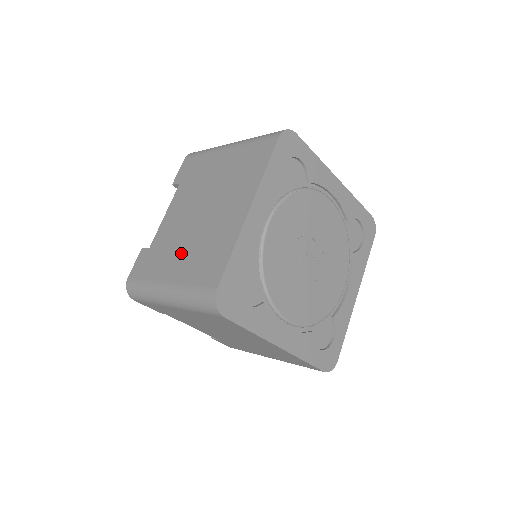
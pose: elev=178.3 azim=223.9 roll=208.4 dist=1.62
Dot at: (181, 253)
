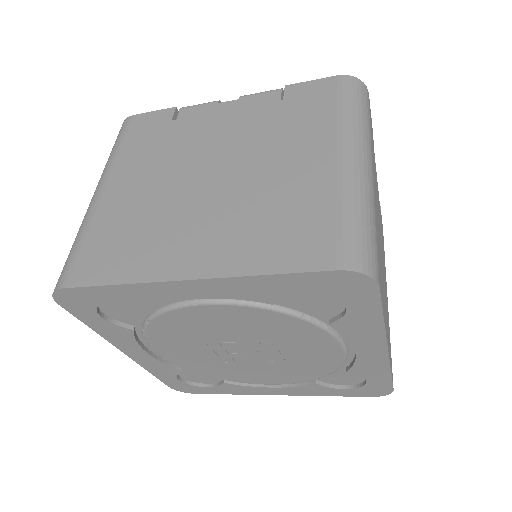
Dot at: occluded
